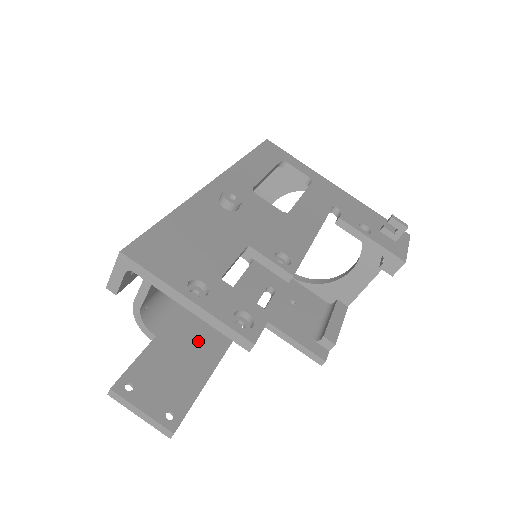
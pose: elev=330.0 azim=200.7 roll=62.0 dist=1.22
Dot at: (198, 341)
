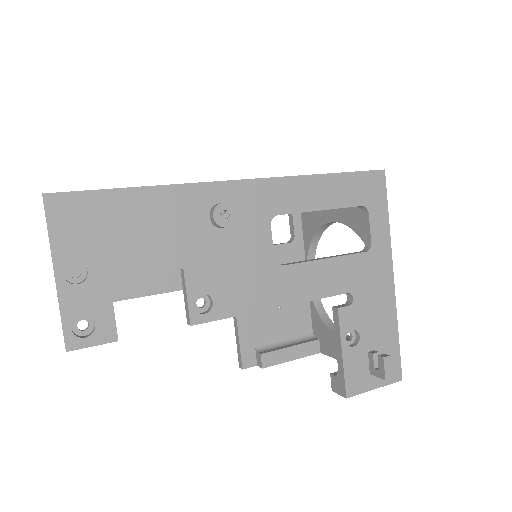
Dot at: occluded
